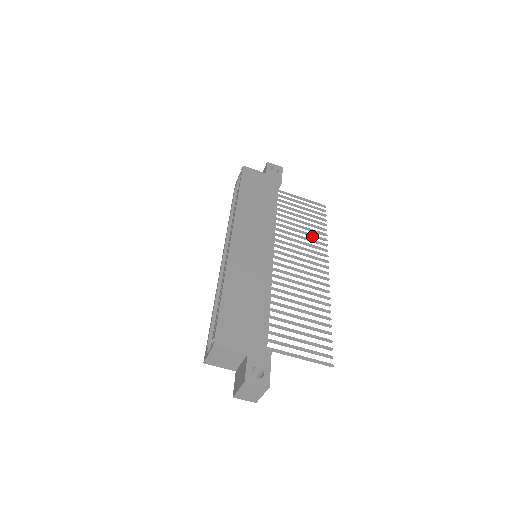
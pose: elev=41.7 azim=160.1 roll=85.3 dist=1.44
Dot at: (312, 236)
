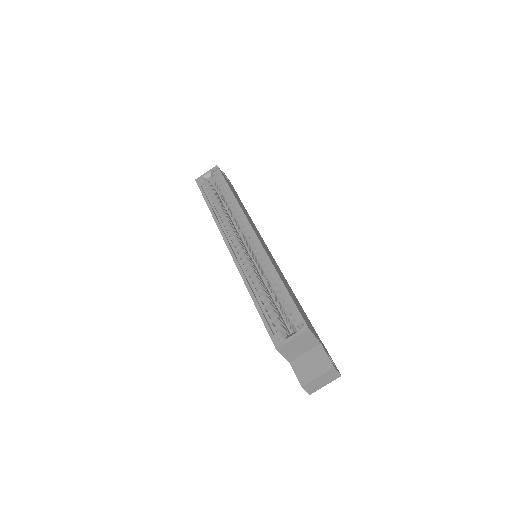
Dot at: occluded
